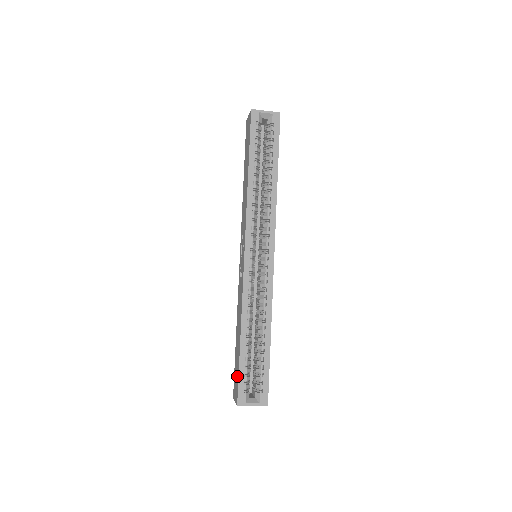
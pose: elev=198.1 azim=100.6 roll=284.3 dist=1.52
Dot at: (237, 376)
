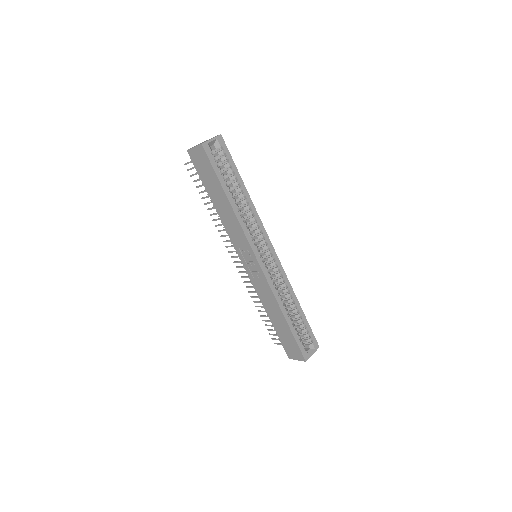
Dot at: (294, 344)
